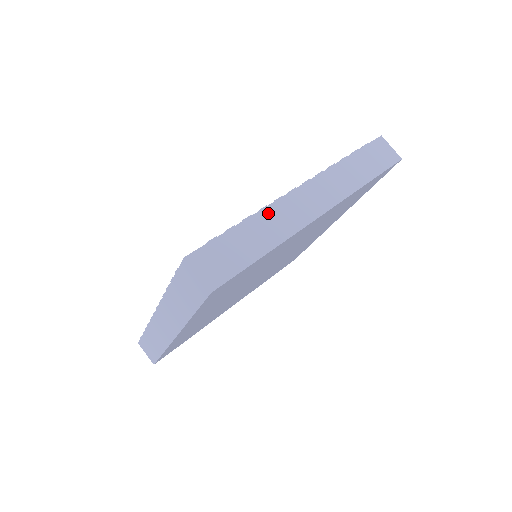
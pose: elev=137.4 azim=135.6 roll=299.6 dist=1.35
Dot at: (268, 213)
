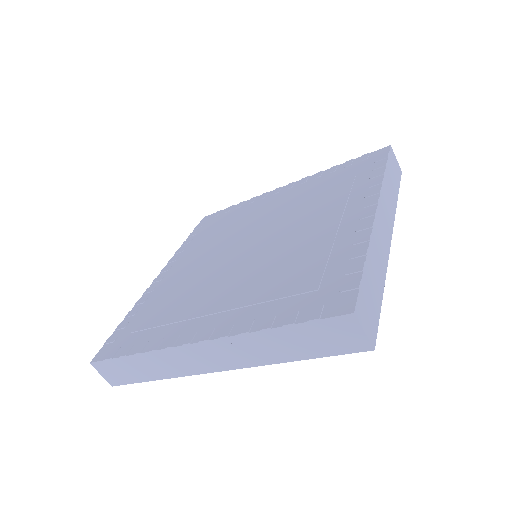
Dot at: (373, 243)
